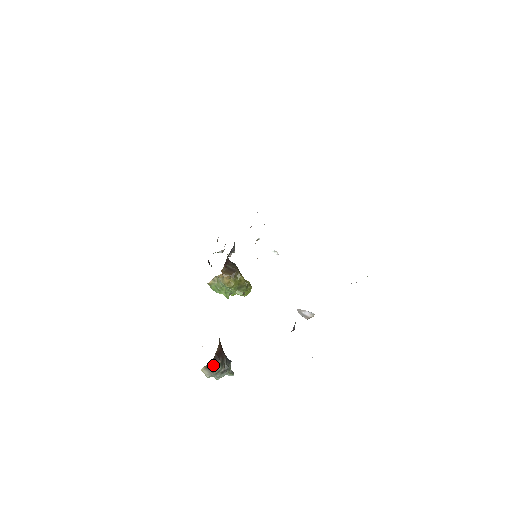
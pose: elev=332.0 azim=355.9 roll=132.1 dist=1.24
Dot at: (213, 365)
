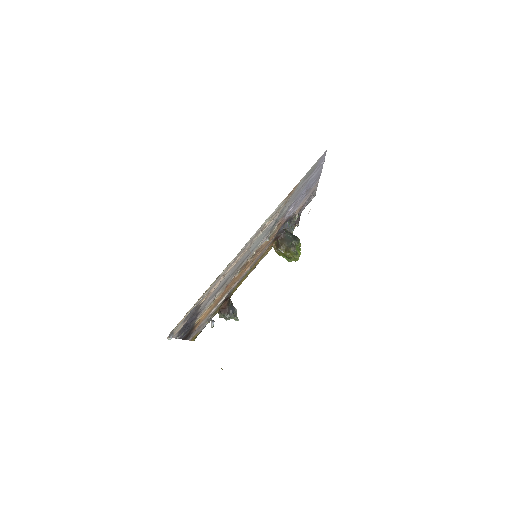
Dot at: (220, 314)
